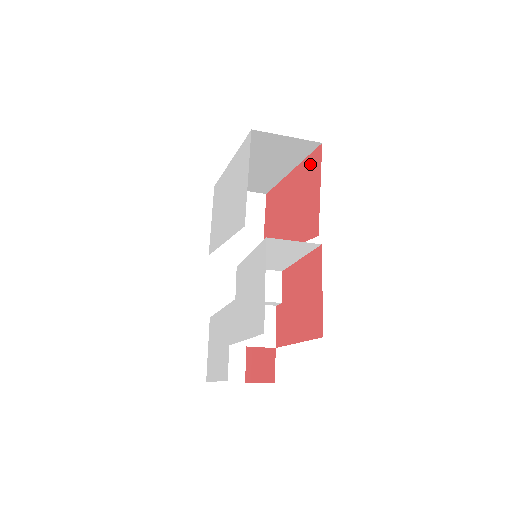
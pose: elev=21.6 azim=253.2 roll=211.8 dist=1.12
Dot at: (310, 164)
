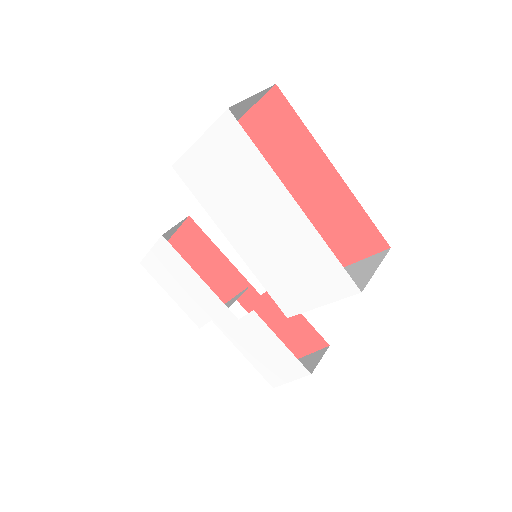
Dot at: (364, 229)
